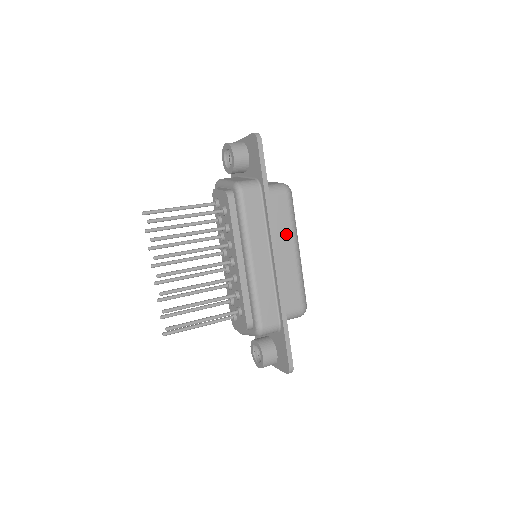
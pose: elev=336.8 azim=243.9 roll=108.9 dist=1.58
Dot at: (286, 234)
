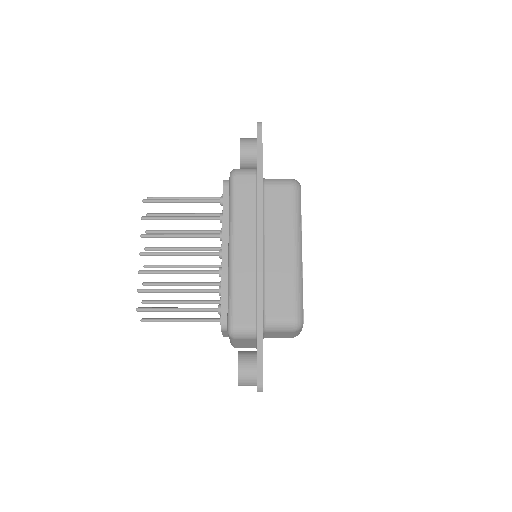
Dot at: (284, 229)
